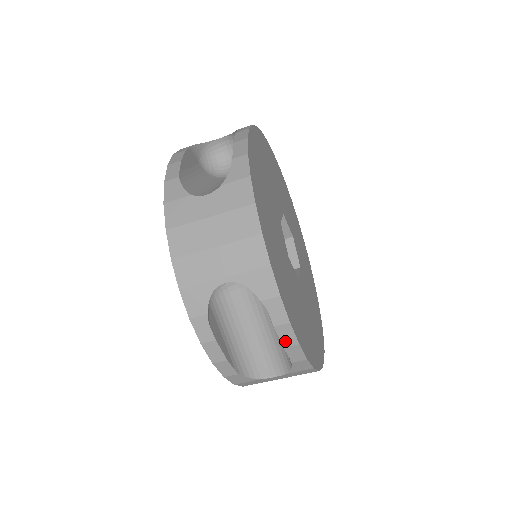
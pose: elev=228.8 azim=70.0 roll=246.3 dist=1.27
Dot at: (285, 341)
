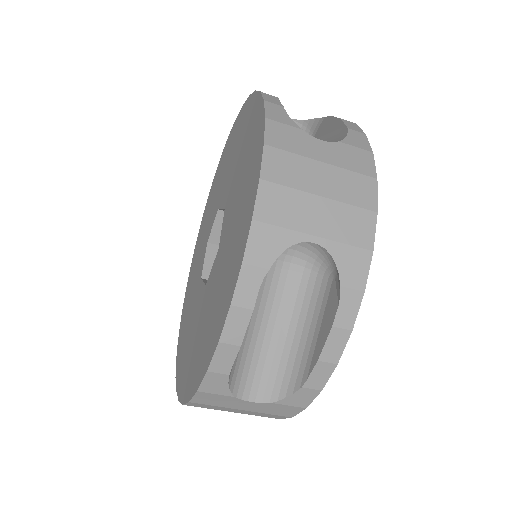
Dot at: (327, 352)
